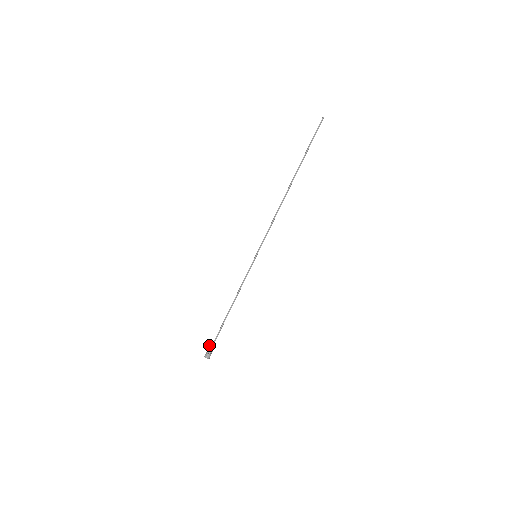
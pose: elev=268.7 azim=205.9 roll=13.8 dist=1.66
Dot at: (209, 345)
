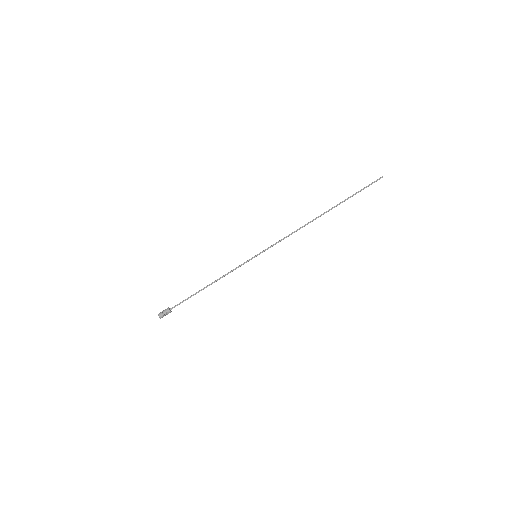
Dot at: (168, 307)
